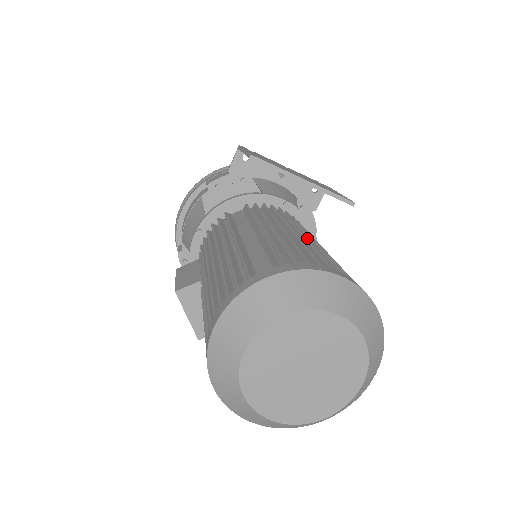
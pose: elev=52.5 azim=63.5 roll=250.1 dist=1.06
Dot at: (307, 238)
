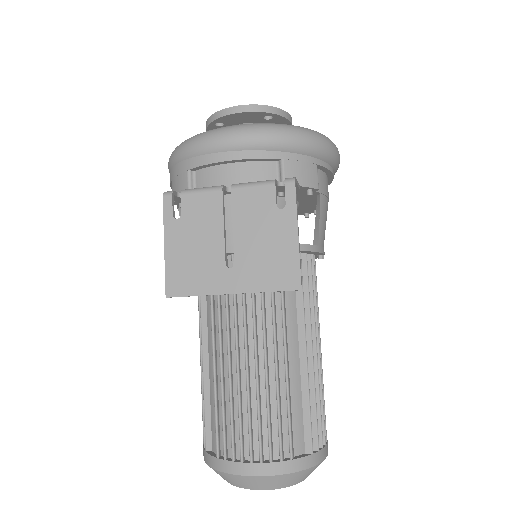
Dot at: (254, 358)
